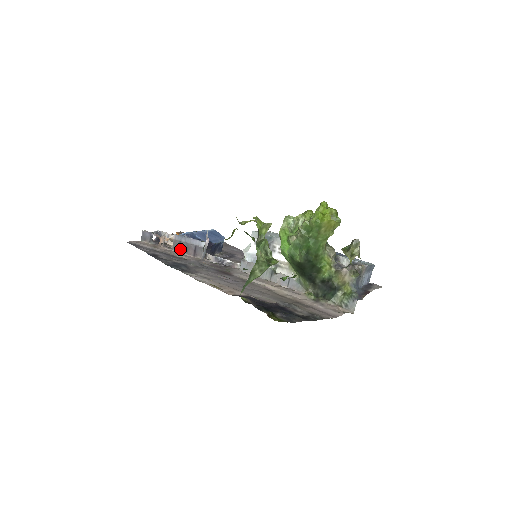
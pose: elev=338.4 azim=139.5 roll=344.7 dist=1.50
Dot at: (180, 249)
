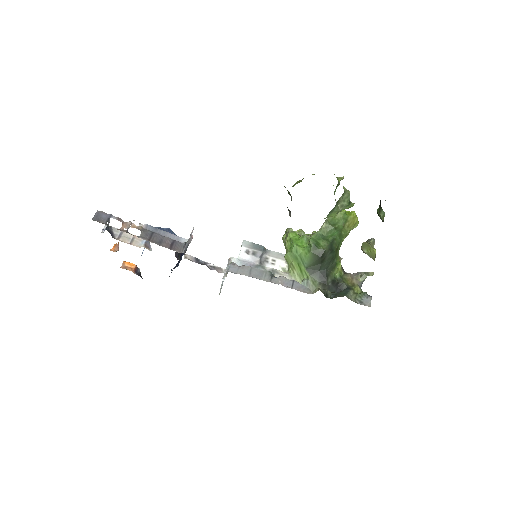
Dot at: (151, 239)
